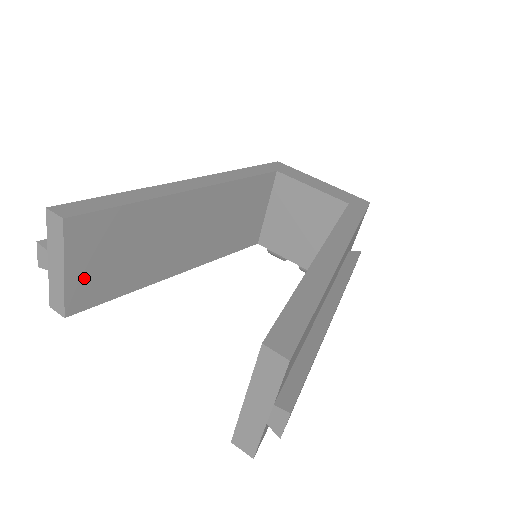
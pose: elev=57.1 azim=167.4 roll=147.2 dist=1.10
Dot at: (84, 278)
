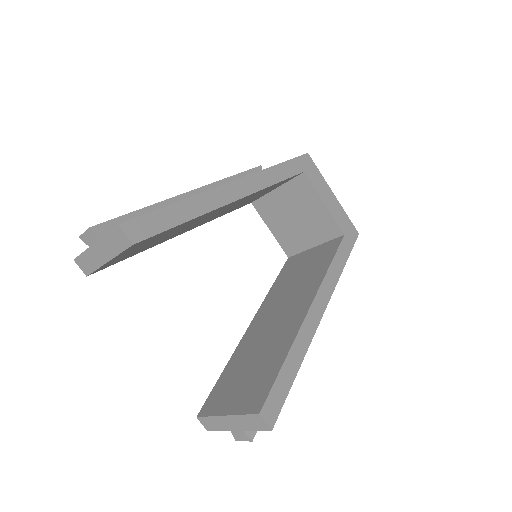
Dot at: (118, 258)
